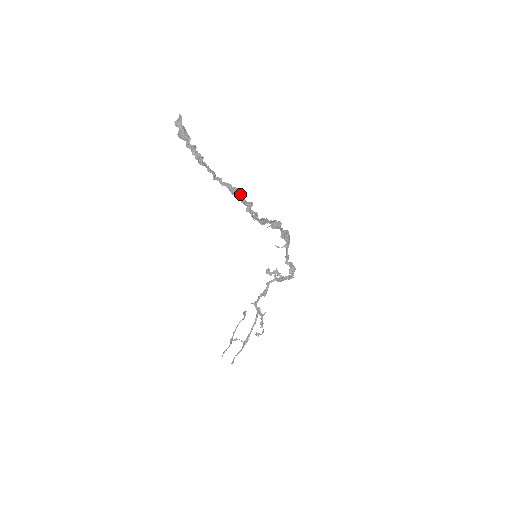
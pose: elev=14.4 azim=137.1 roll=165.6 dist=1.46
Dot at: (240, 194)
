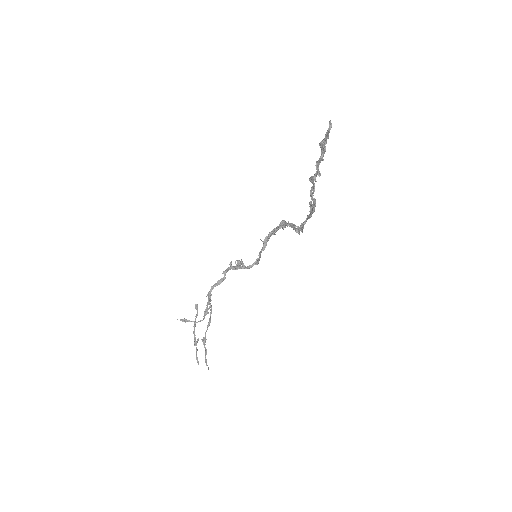
Dot at: occluded
